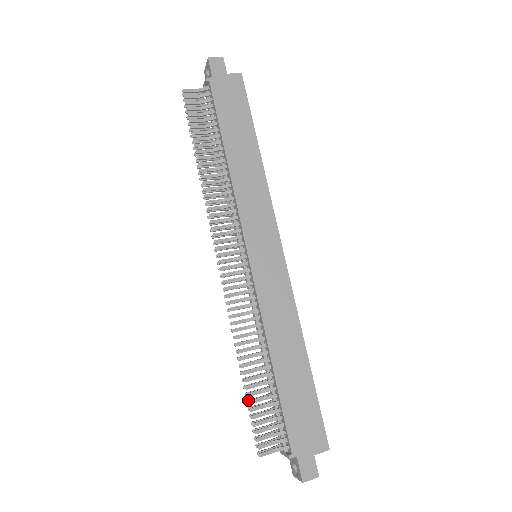
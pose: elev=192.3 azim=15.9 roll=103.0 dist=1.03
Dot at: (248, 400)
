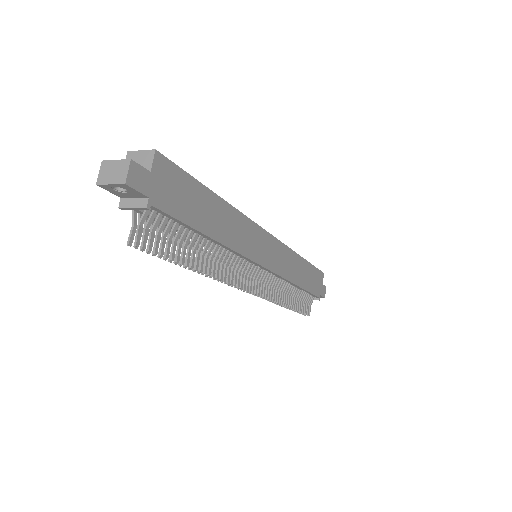
Dot at: (293, 310)
